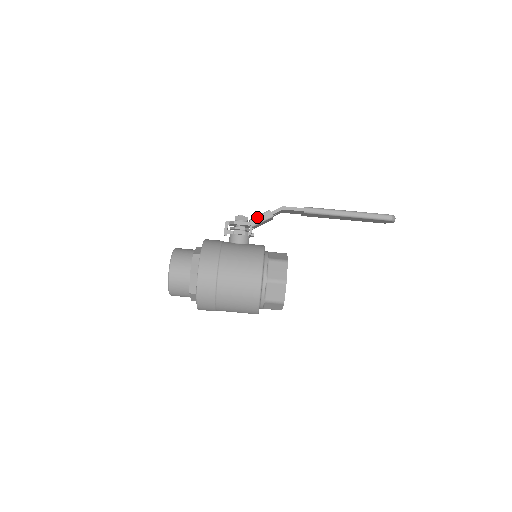
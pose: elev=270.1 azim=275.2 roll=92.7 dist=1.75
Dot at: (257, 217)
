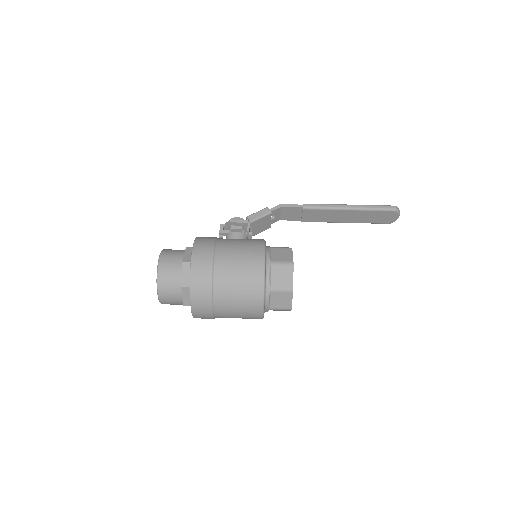
Dot at: (254, 214)
